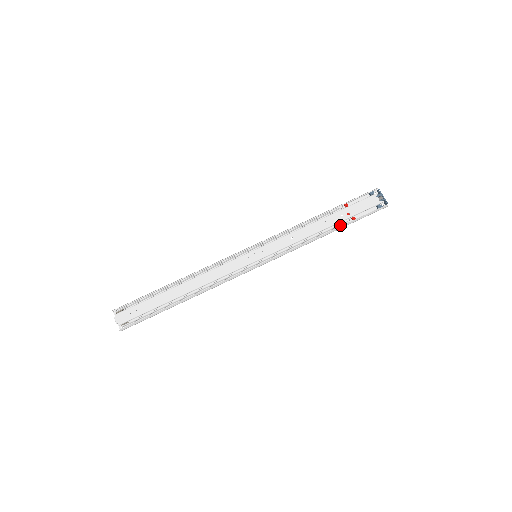
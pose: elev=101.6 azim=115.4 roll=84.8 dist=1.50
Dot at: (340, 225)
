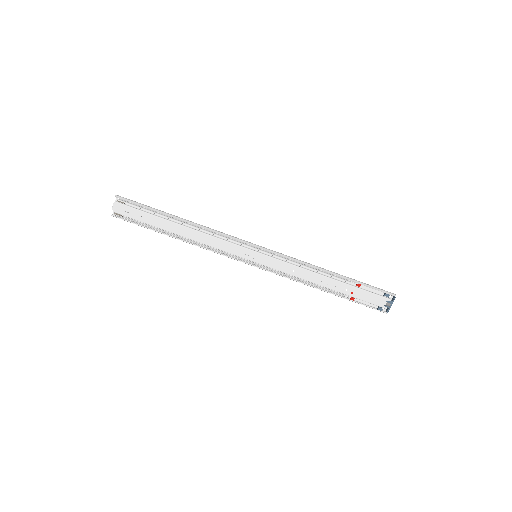
Dot at: (338, 293)
